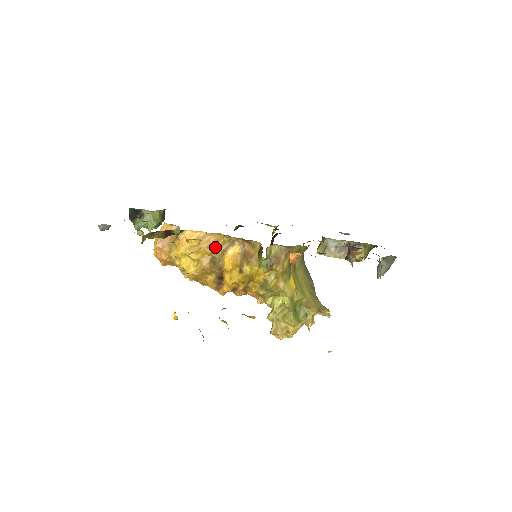
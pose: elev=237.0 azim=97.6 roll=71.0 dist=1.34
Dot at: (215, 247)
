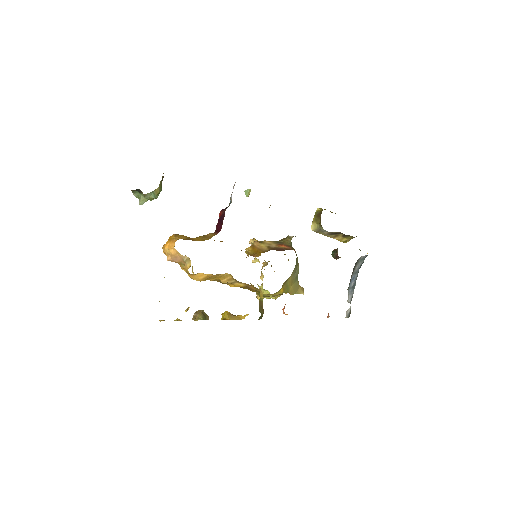
Dot at: (223, 280)
